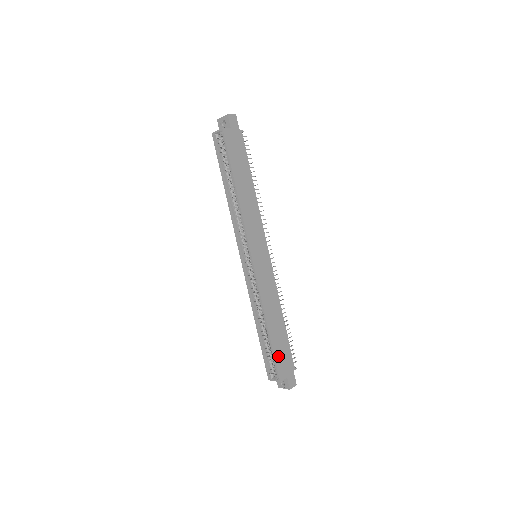
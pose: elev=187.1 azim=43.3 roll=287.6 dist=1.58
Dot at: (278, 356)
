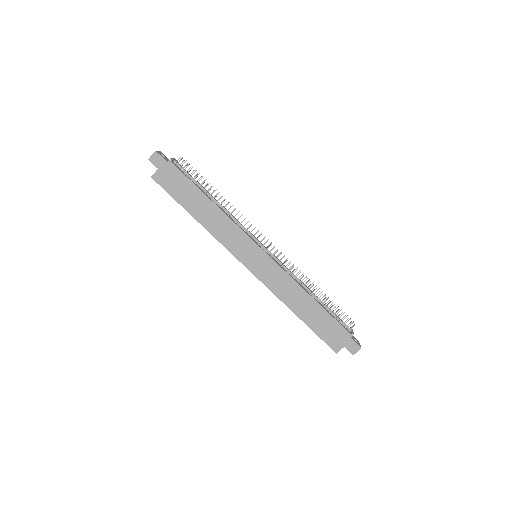
Dot at: (323, 333)
